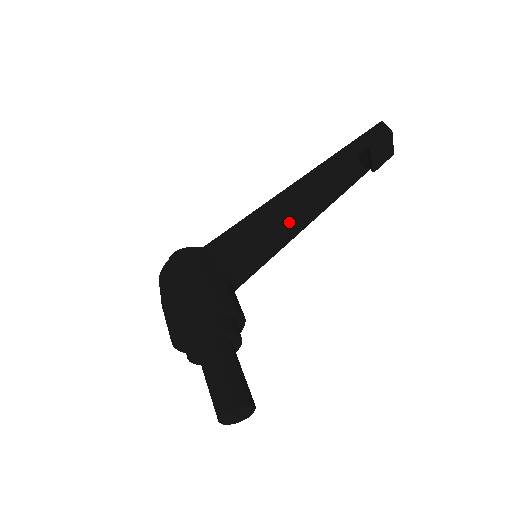
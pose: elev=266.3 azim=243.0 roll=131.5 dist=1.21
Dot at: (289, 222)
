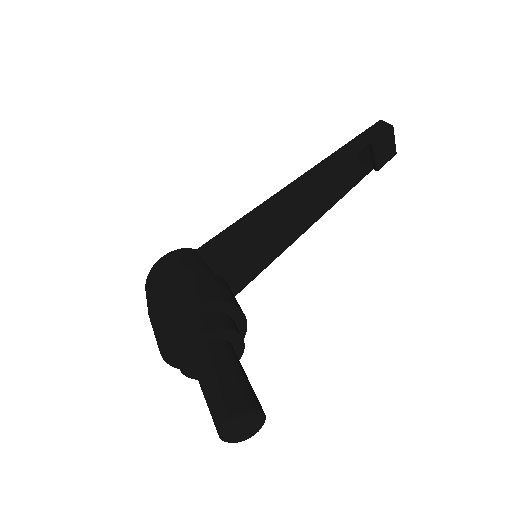
Dot at: (290, 224)
